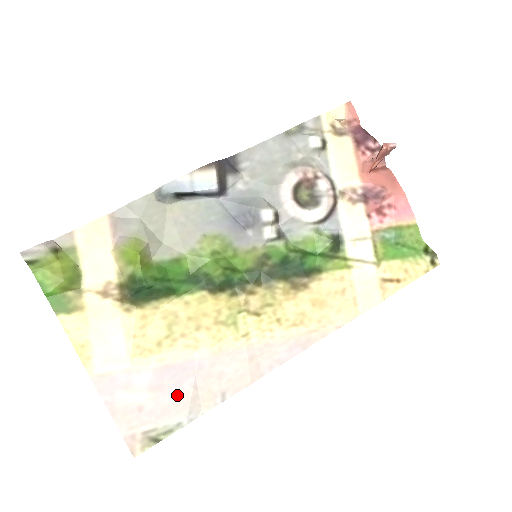
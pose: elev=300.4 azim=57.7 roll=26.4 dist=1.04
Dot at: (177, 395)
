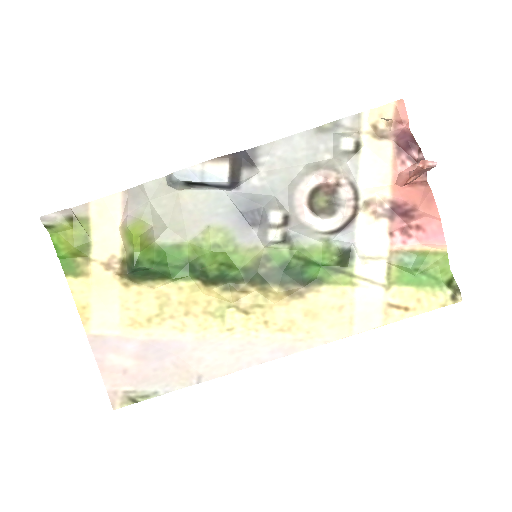
Dot at: (158, 368)
